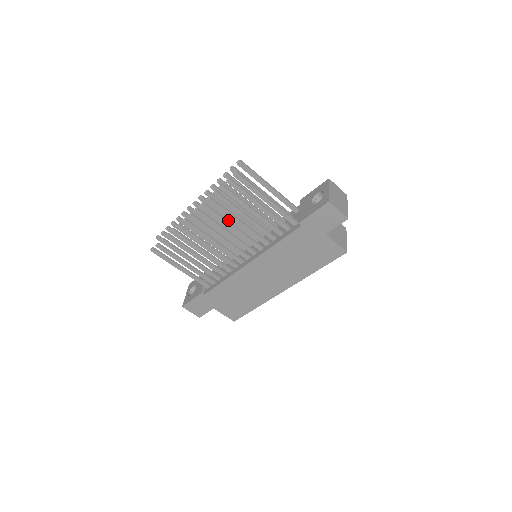
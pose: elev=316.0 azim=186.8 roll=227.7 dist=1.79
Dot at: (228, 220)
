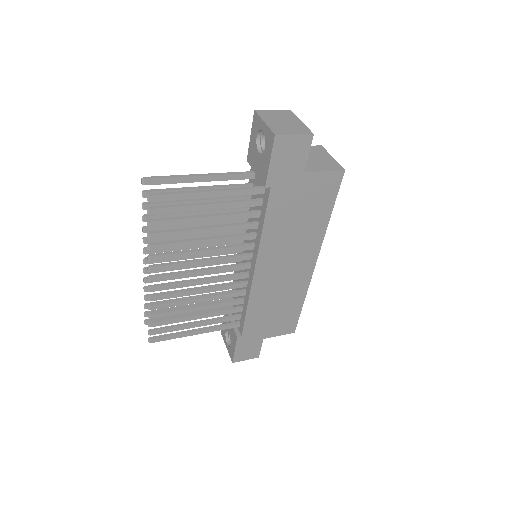
Dot at: (192, 249)
